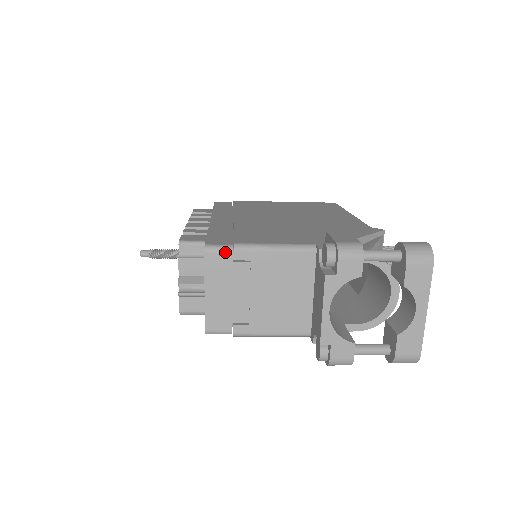
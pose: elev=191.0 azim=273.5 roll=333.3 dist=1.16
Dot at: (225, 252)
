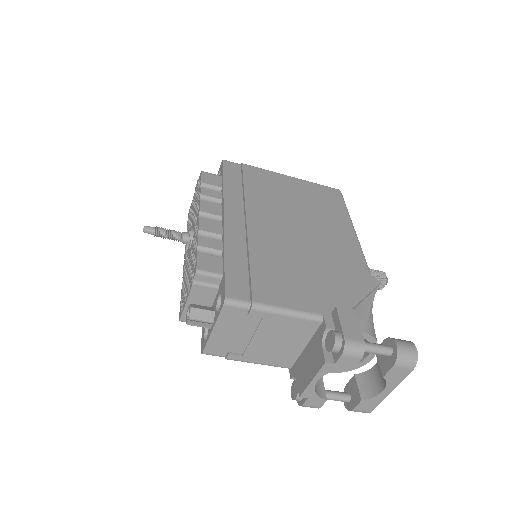
Dot at: (242, 308)
